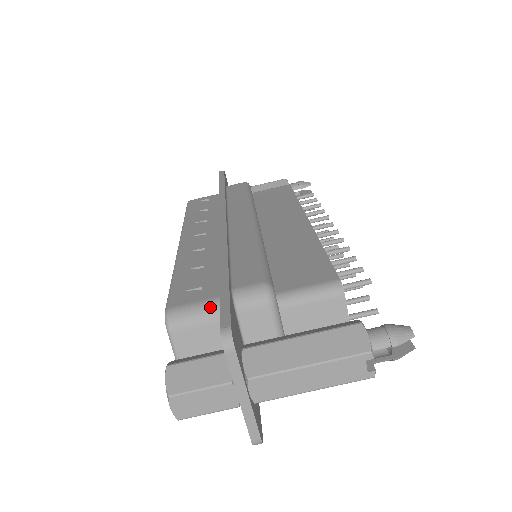
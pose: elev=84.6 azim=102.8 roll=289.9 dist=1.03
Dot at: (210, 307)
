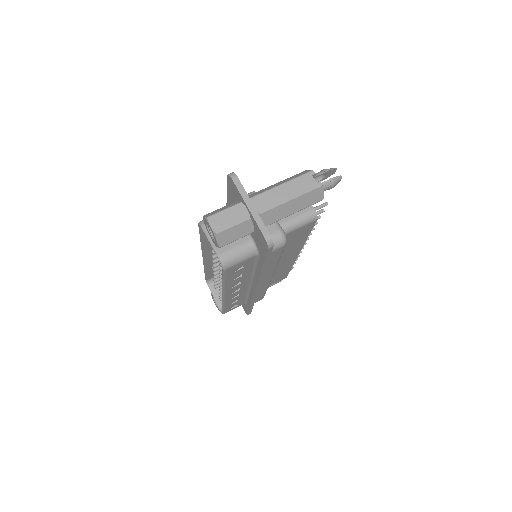
Dot at: occluded
